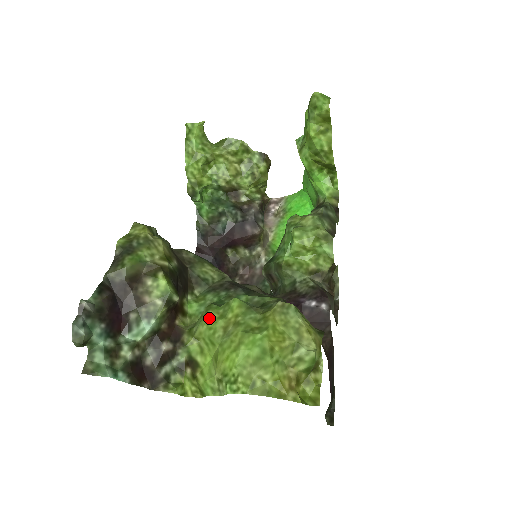
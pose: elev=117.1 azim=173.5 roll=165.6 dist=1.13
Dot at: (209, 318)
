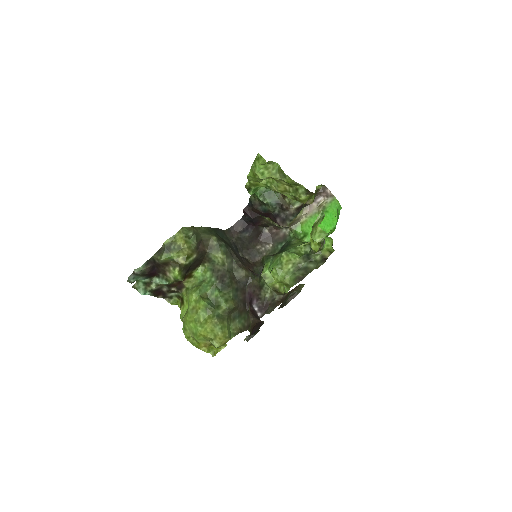
Dot at: (192, 297)
